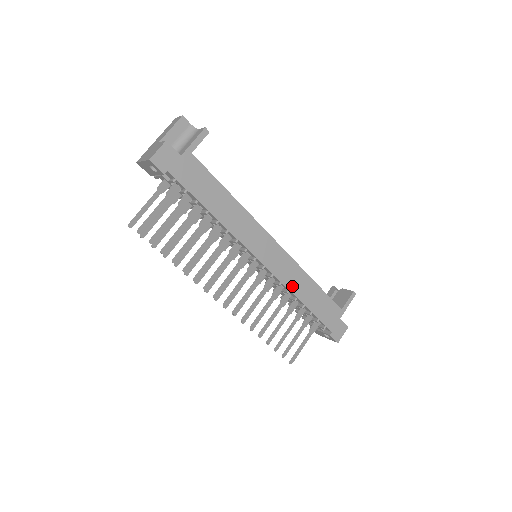
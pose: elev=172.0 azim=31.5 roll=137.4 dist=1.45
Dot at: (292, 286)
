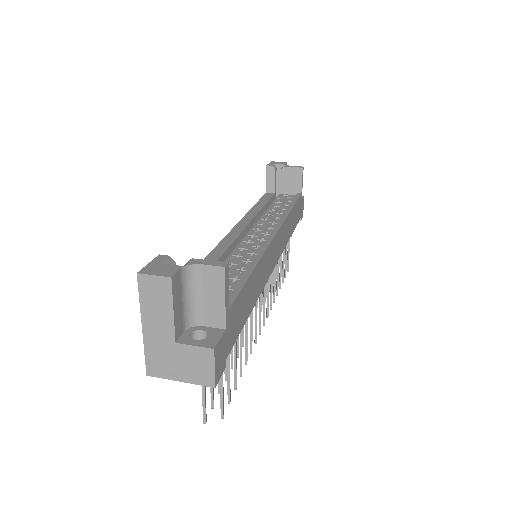
Dot at: (287, 239)
